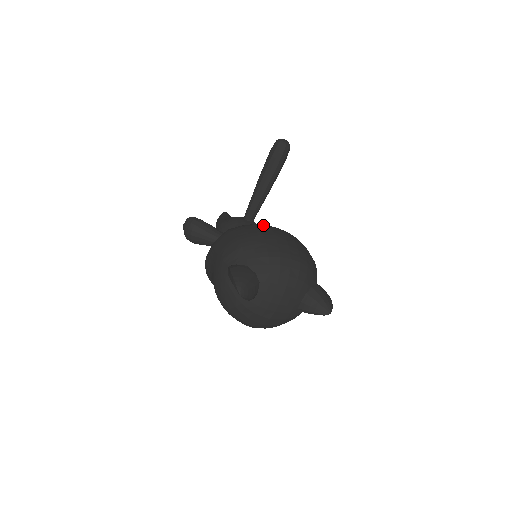
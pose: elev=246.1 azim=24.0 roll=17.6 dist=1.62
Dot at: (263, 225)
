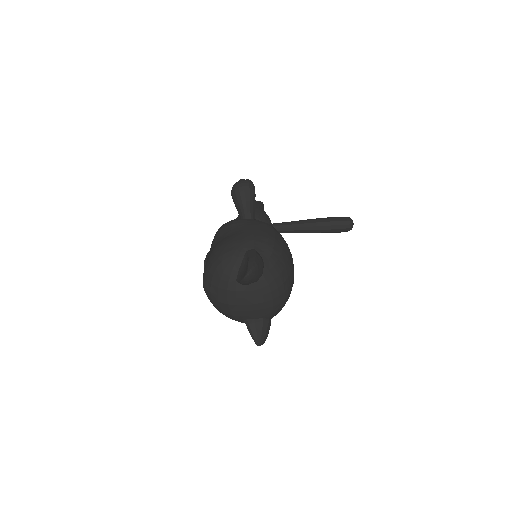
Dot at: occluded
